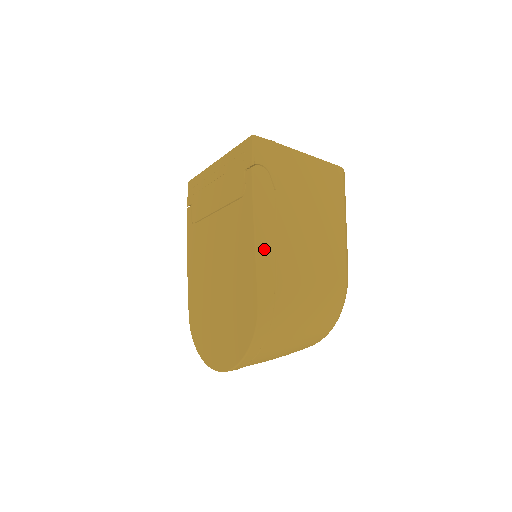
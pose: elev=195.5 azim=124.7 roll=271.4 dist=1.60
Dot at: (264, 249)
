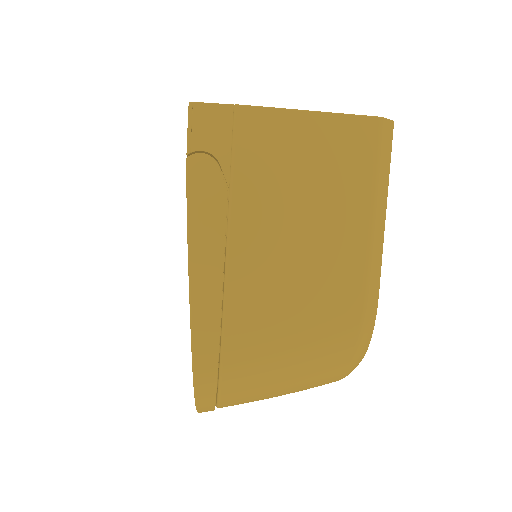
Dot at: (204, 284)
